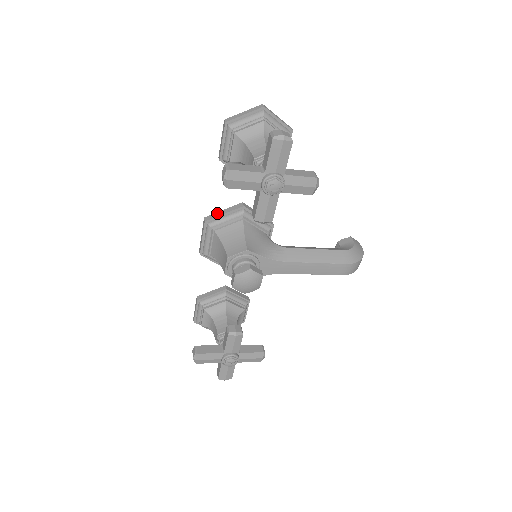
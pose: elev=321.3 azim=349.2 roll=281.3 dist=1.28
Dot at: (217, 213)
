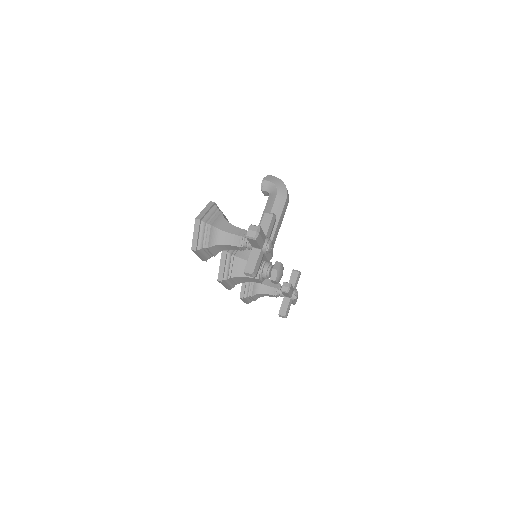
Dot at: (220, 271)
